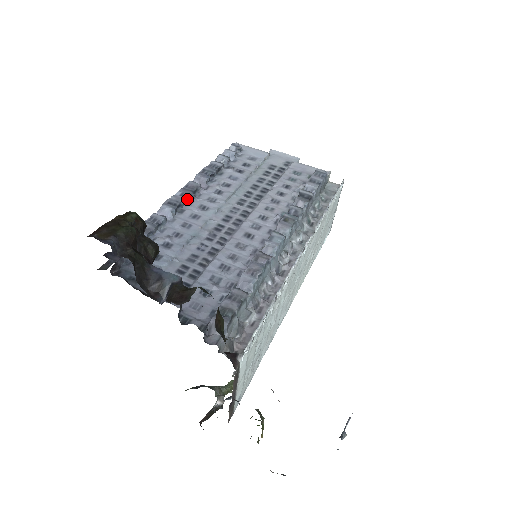
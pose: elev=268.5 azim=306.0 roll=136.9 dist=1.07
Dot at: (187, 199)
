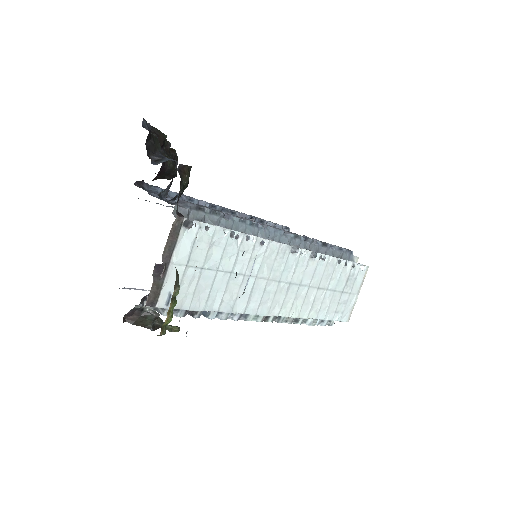
Dot at: (223, 210)
